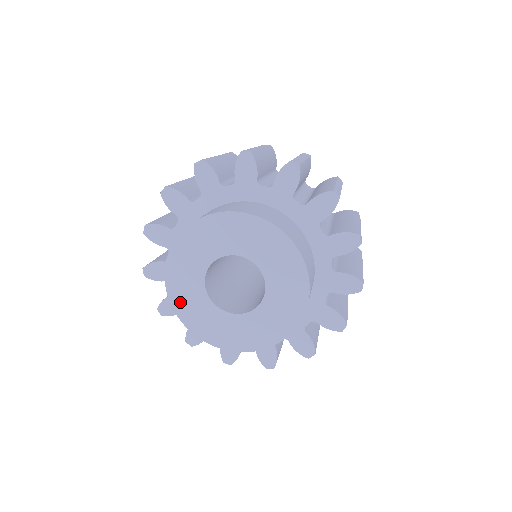
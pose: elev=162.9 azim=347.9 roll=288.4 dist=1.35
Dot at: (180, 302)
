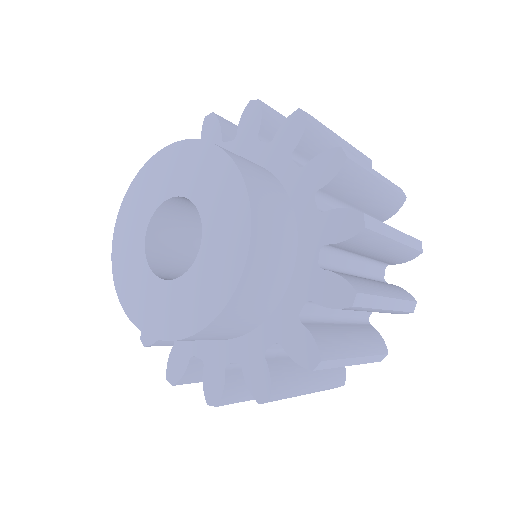
Dot at: (120, 255)
